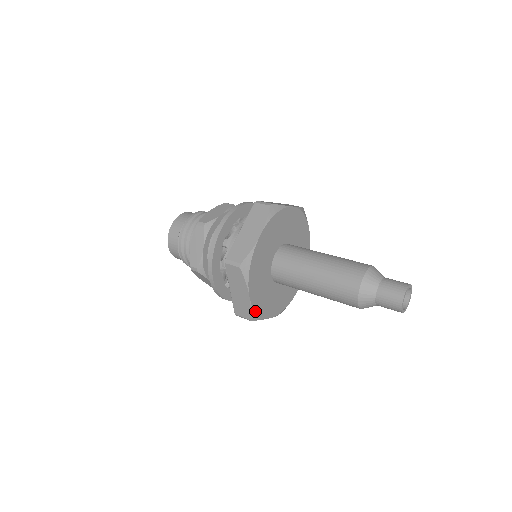
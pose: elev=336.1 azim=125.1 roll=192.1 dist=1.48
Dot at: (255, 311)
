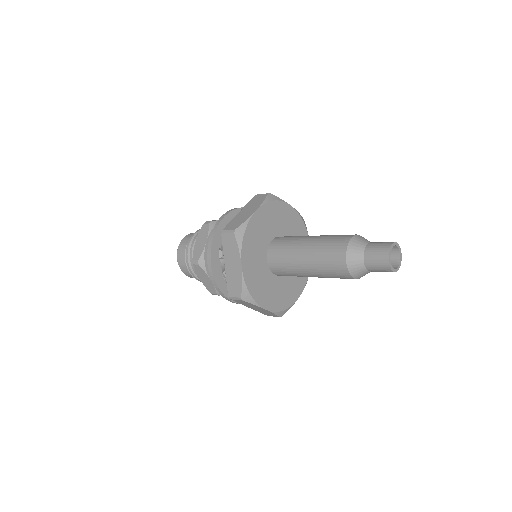
Dot at: (247, 288)
